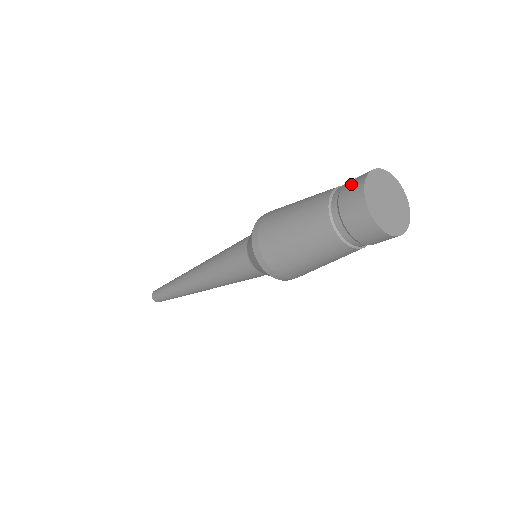
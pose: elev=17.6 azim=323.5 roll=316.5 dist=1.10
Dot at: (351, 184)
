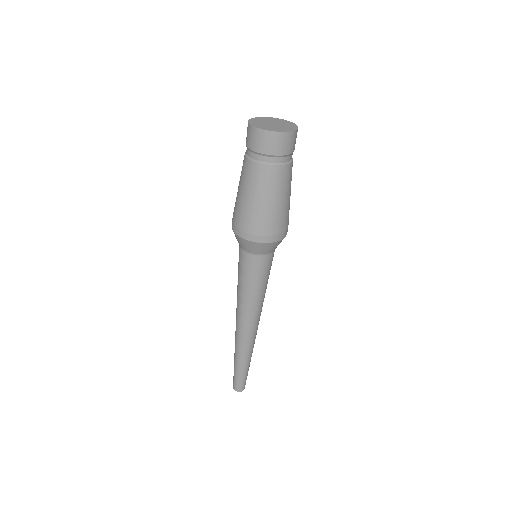
Dot at: (248, 137)
